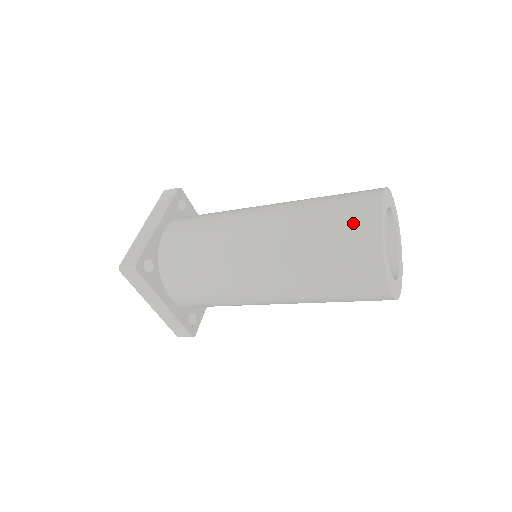
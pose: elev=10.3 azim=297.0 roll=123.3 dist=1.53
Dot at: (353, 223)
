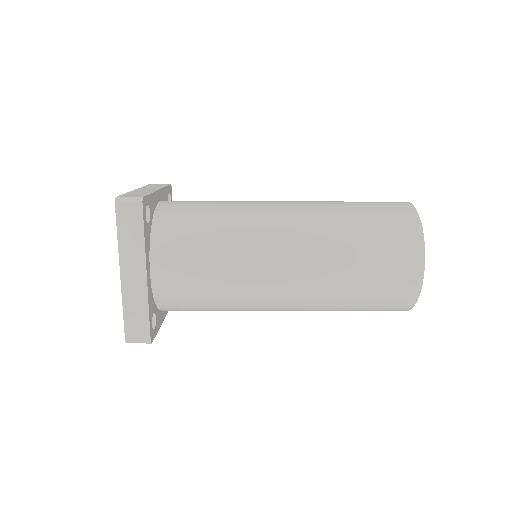
Dot at: (390, 209)
